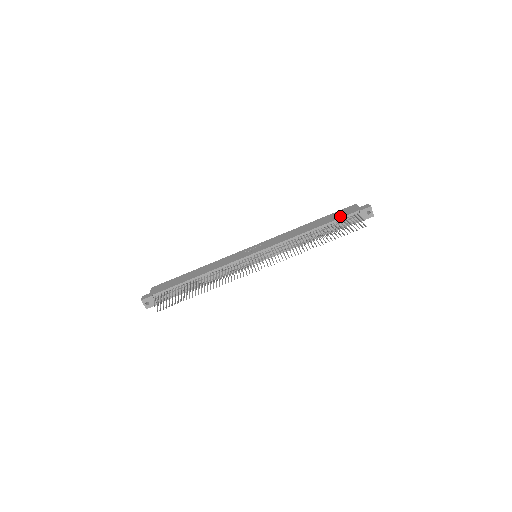
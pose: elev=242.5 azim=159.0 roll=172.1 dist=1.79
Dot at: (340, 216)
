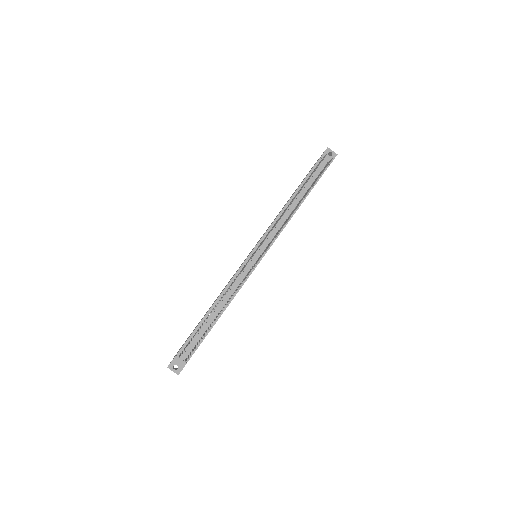
Dot at: (308, 173)
